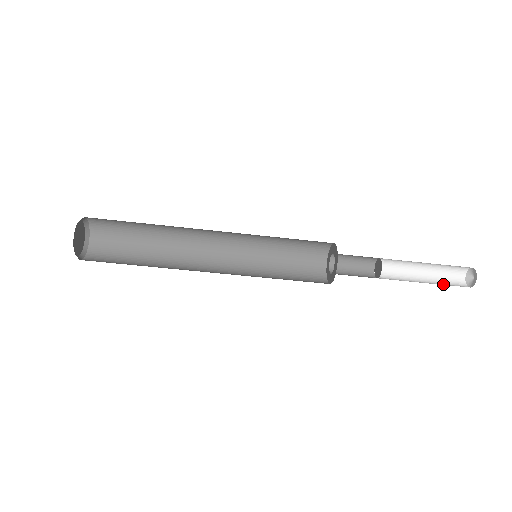
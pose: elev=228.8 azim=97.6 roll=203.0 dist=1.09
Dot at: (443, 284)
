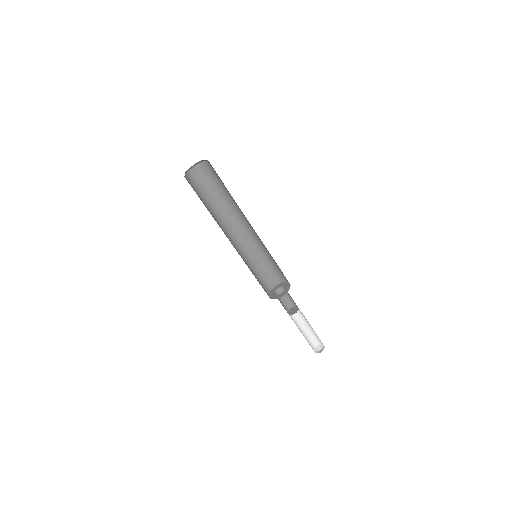
Dot at: occluded
